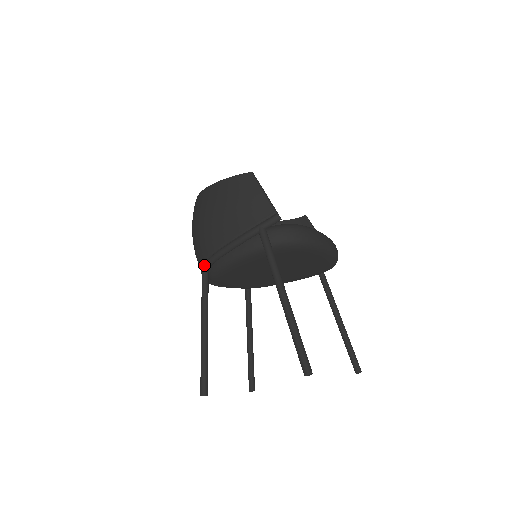
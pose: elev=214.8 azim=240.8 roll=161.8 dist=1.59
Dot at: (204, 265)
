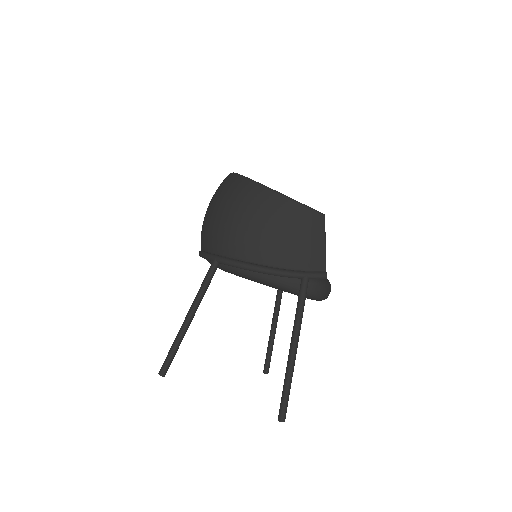
Dot at: (224, 261)
